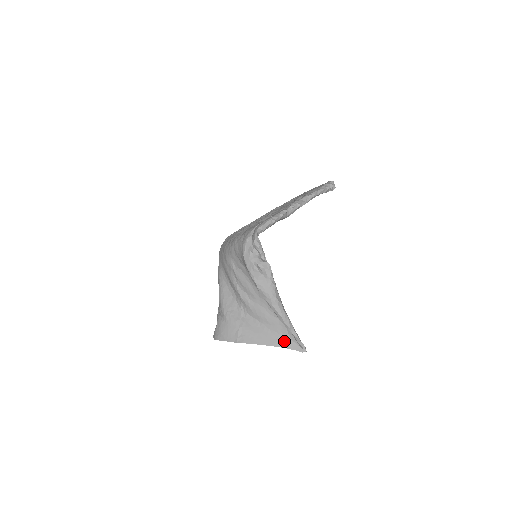
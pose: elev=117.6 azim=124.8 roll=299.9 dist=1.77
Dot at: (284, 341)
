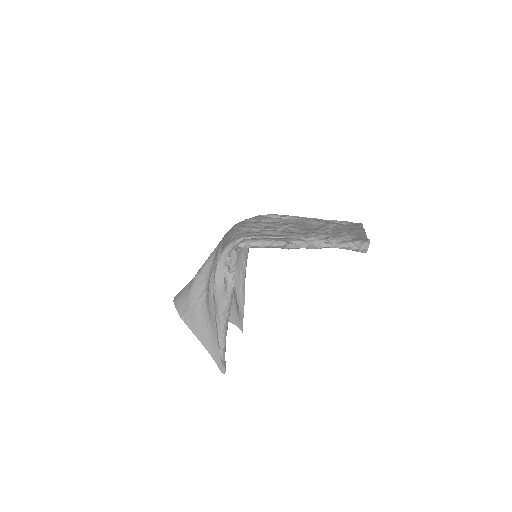
Dot at: (214, 350)
